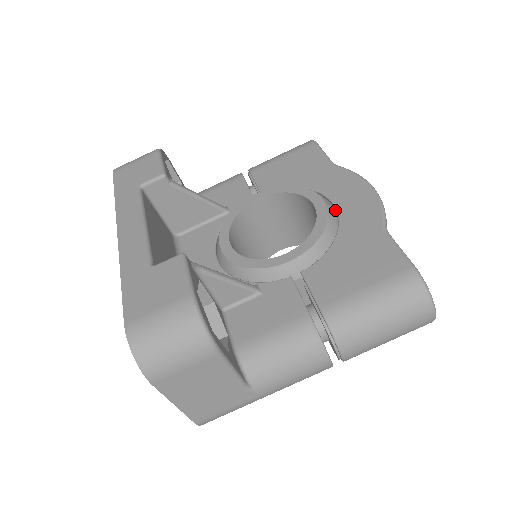
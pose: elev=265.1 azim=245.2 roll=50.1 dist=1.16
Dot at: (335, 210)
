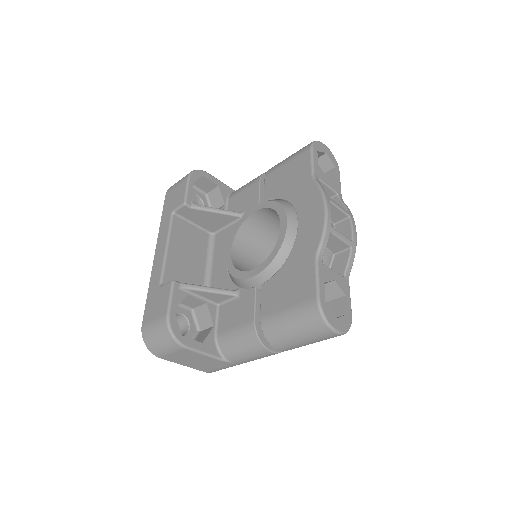
Dot at: (298, 229)
